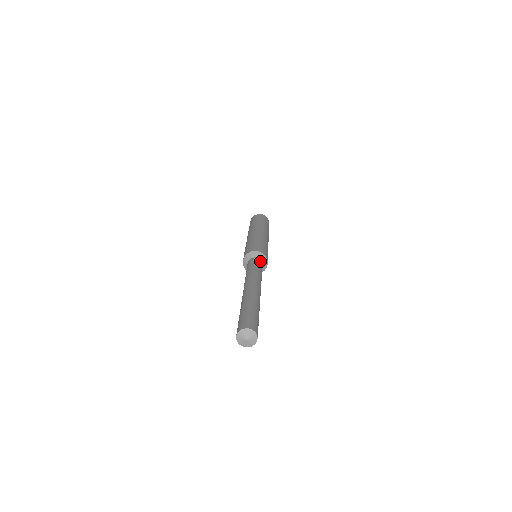
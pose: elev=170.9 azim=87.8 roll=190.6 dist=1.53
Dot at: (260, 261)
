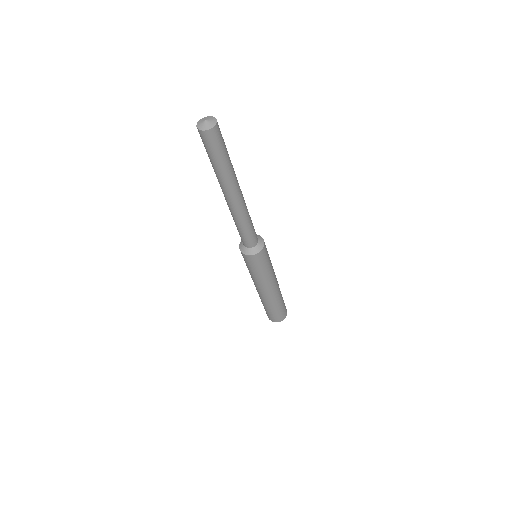
Dot at: occluded
